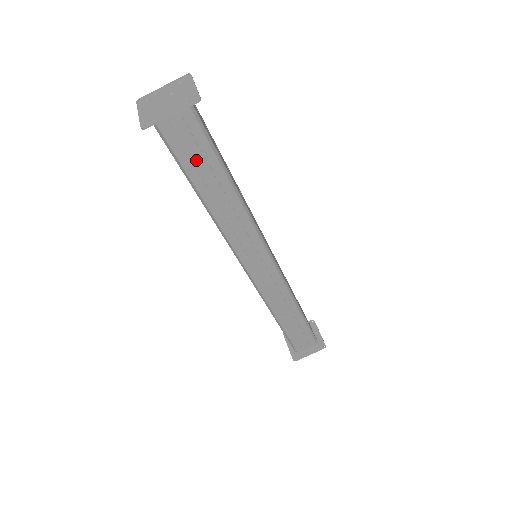
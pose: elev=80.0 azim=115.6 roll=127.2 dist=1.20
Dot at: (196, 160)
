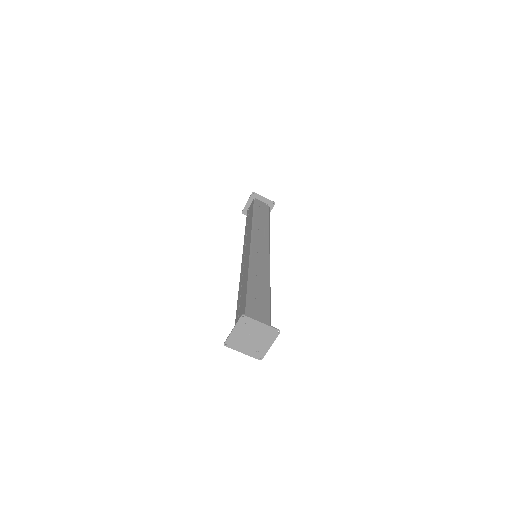
Dot at: occluded
